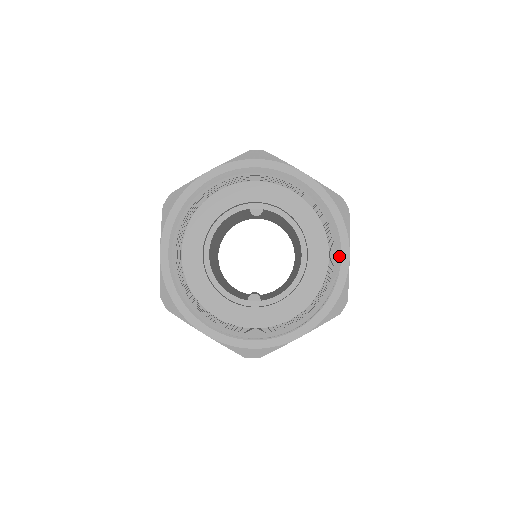
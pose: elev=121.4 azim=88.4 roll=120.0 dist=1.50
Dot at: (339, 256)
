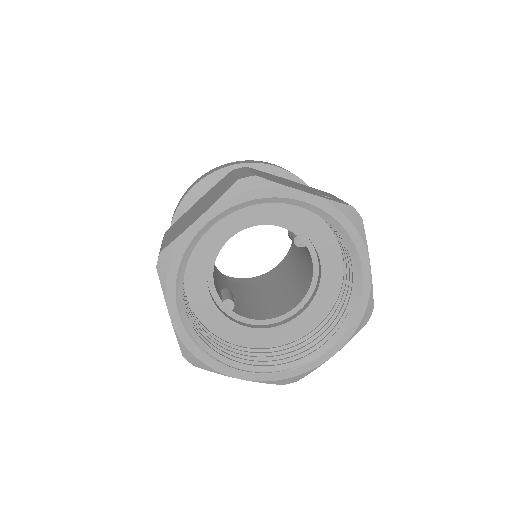
Dot at: (327, 348)
